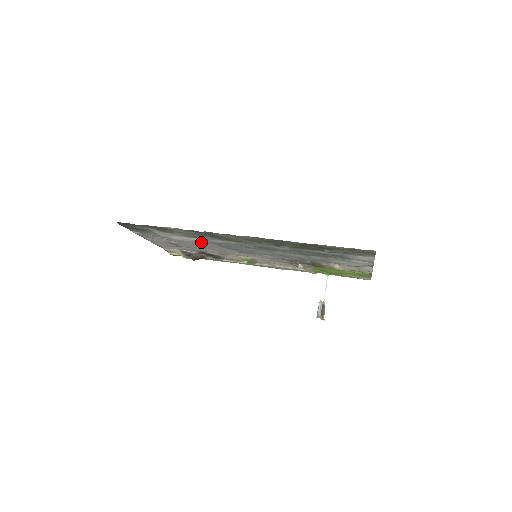
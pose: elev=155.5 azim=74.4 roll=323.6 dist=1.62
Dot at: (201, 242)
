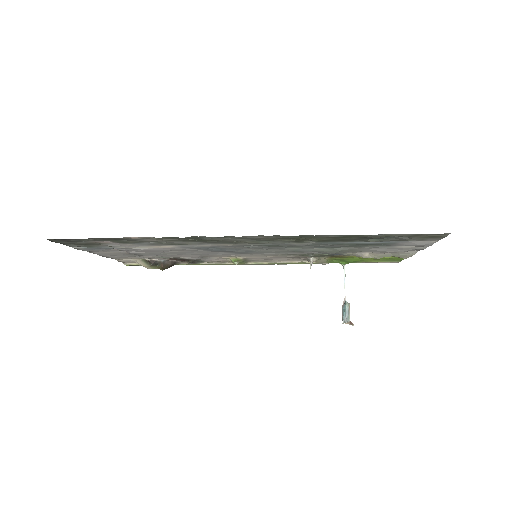
Dot at: (178, 249)
